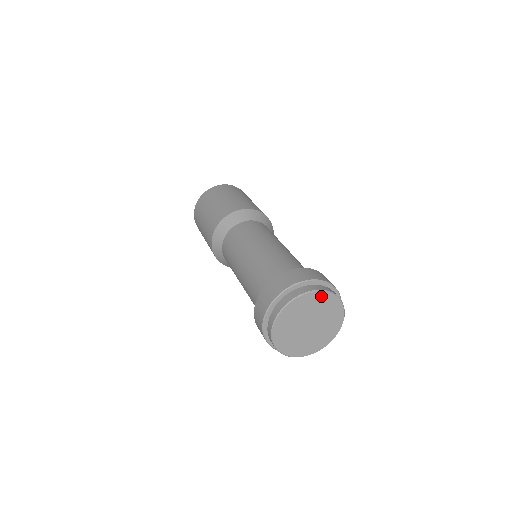
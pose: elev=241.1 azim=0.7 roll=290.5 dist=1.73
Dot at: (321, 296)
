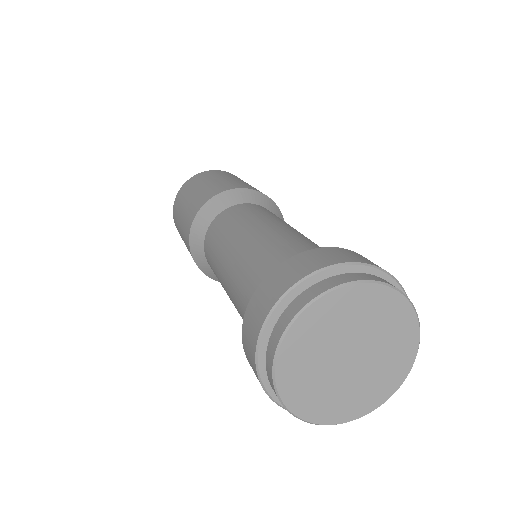
Dot at: (410, 334)
